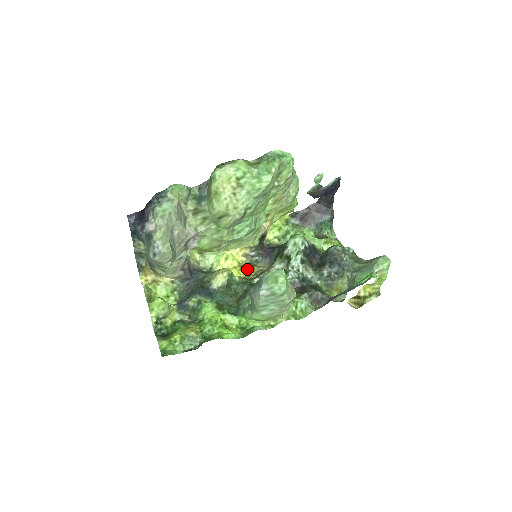
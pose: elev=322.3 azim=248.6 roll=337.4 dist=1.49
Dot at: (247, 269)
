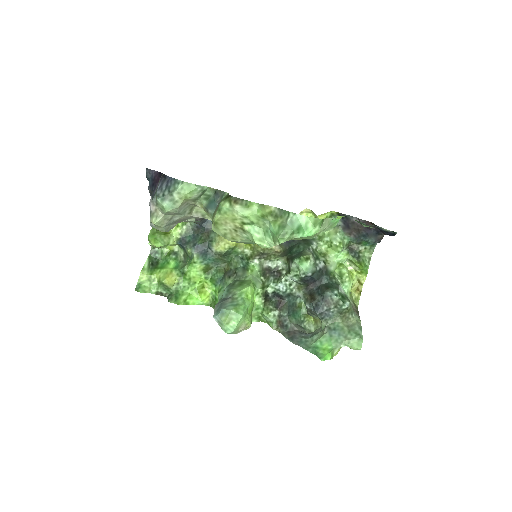
Dot at: occluded
